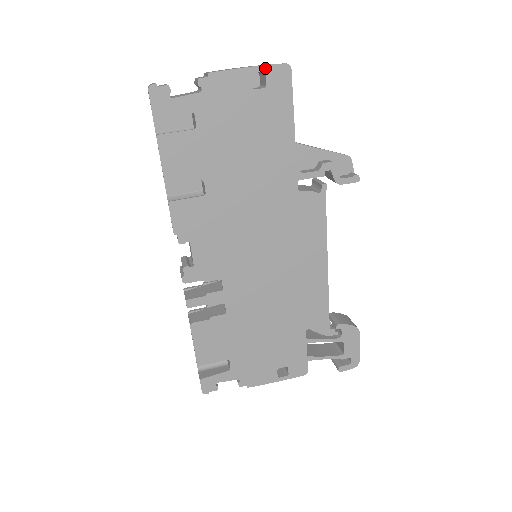
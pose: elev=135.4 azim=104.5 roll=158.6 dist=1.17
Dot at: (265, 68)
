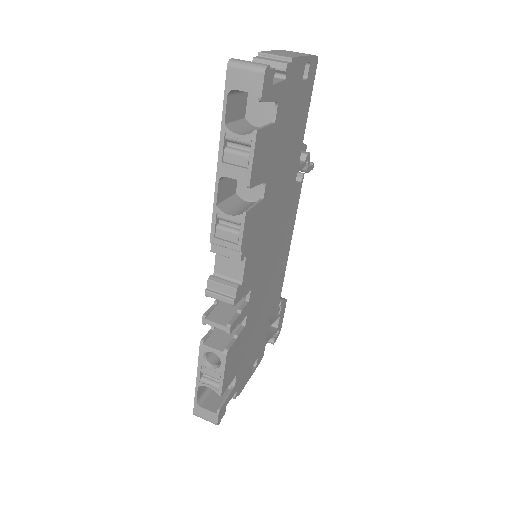
Dot at: (311, 58)
